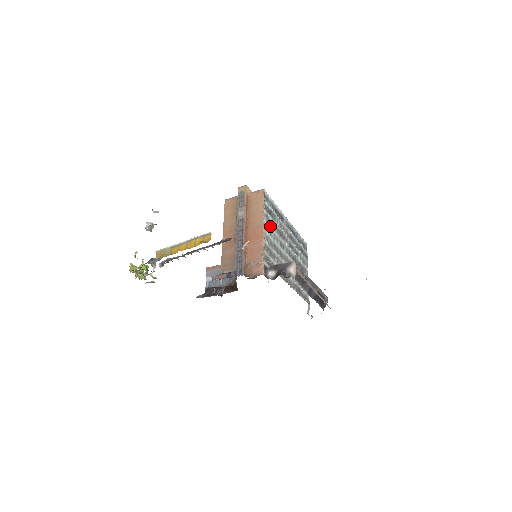
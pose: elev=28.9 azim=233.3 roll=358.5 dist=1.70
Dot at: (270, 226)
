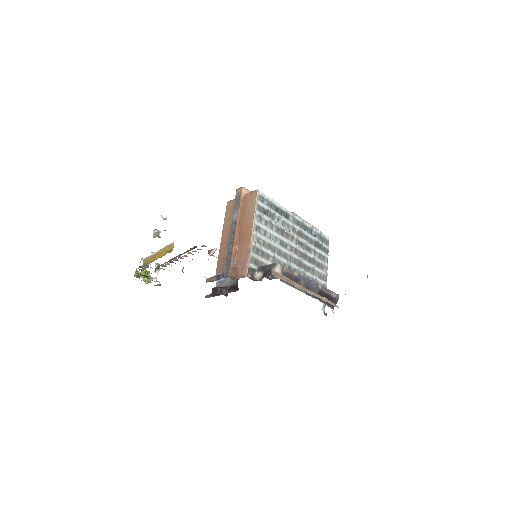
Dot at: (264, 226)
